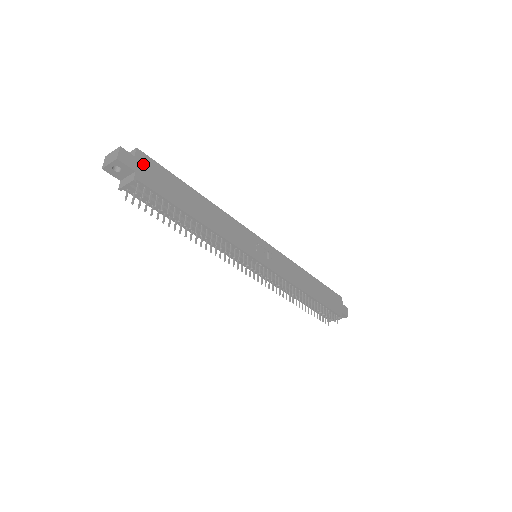
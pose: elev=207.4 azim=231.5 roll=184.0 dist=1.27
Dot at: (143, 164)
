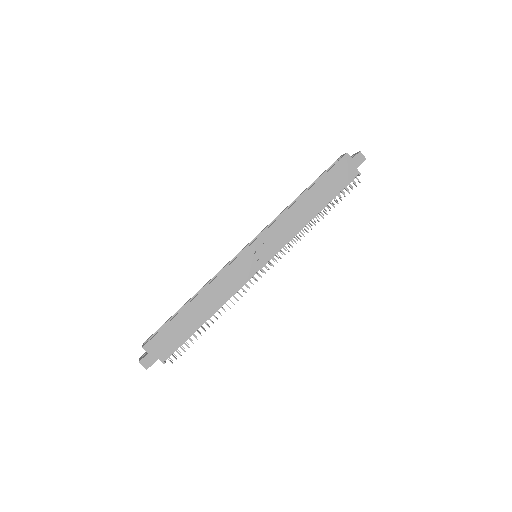
Dot at: (155, 349)
